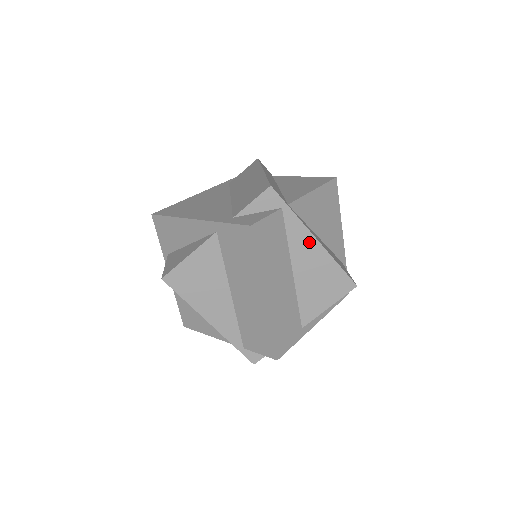
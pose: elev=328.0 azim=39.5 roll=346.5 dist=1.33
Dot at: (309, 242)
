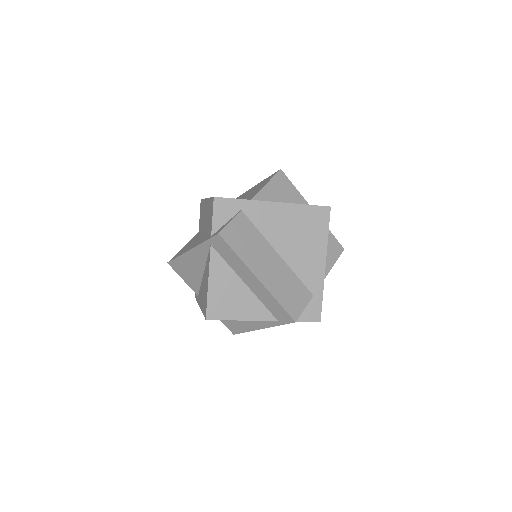
Dot at: occluded
